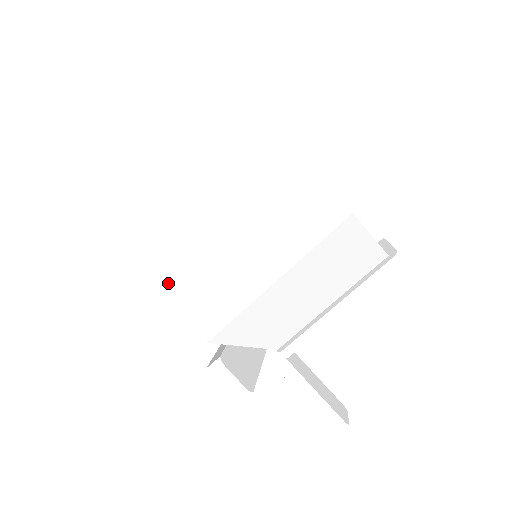
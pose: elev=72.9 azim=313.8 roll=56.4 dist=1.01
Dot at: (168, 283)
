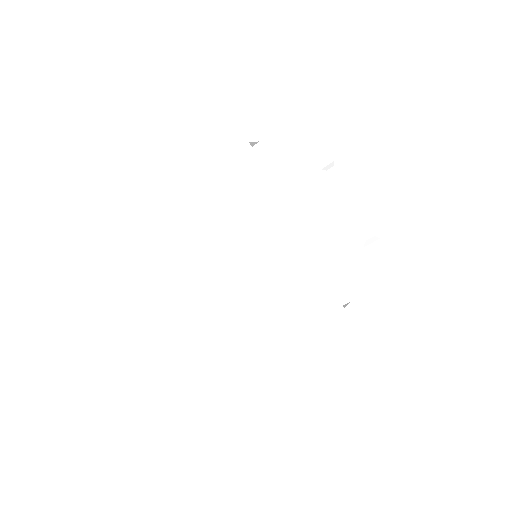
Dot at: (203, 351)
